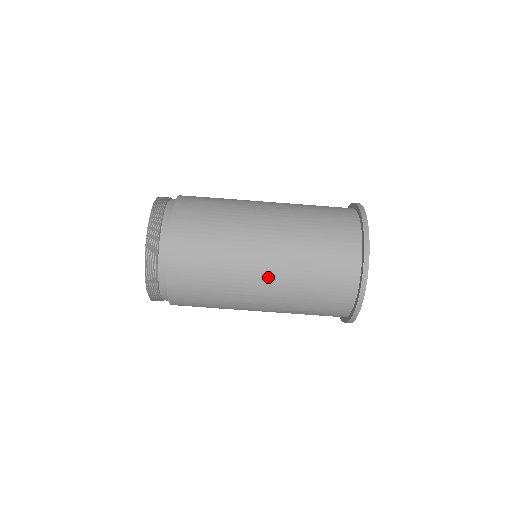
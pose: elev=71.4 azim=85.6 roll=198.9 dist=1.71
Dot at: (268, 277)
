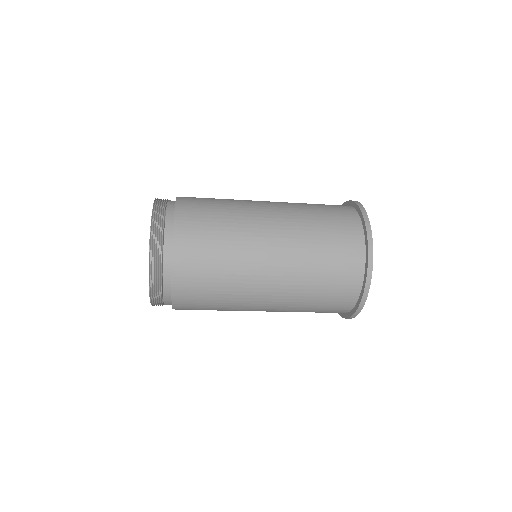
Dot at: (275, 276)
